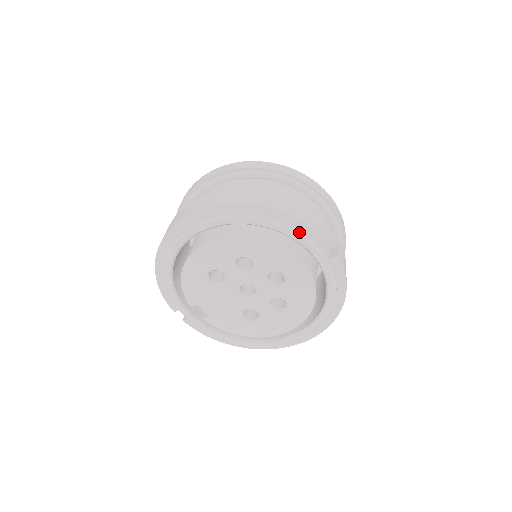
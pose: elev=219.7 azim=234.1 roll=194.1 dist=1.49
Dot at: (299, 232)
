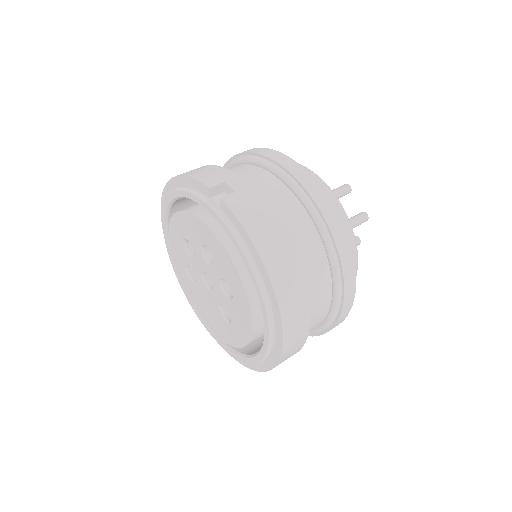
Dot at: (189, 189)
